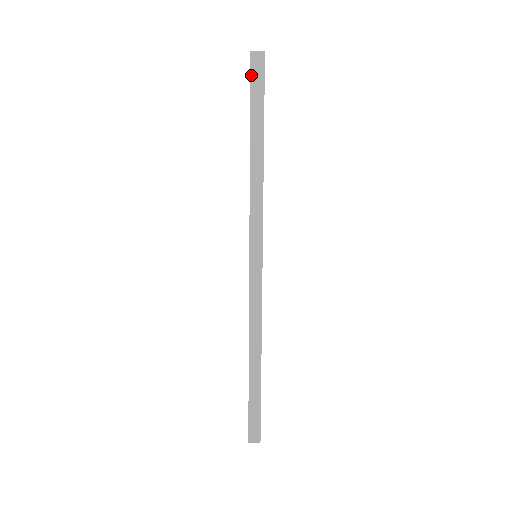
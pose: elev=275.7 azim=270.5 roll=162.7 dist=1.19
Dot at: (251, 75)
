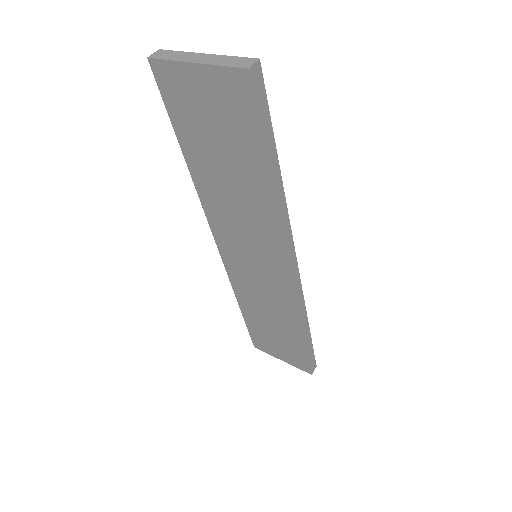
Dot at: (255, 99)
